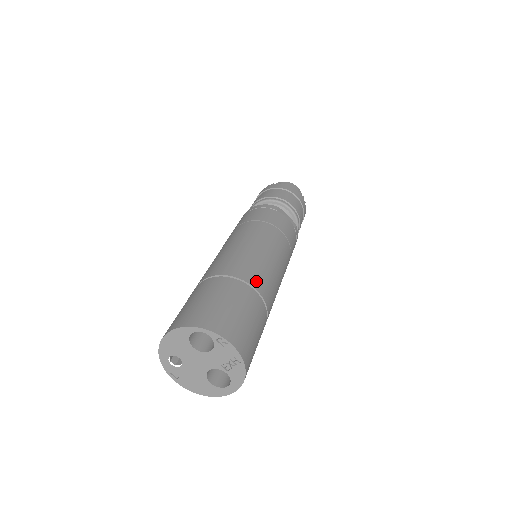
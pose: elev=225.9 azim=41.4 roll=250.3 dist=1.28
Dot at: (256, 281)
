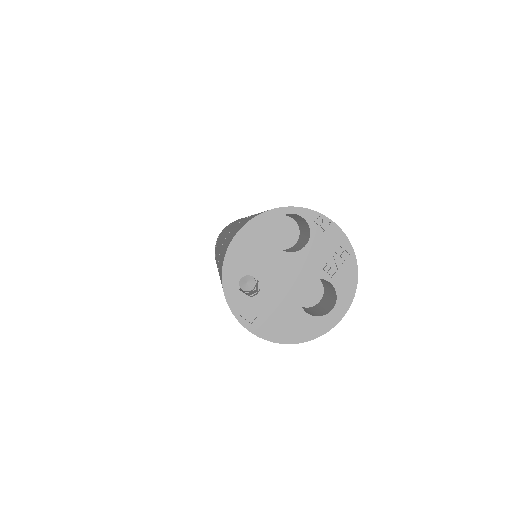
Dot at: occluded
